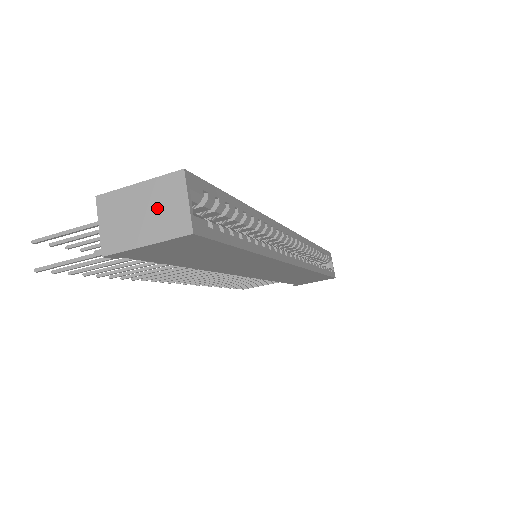
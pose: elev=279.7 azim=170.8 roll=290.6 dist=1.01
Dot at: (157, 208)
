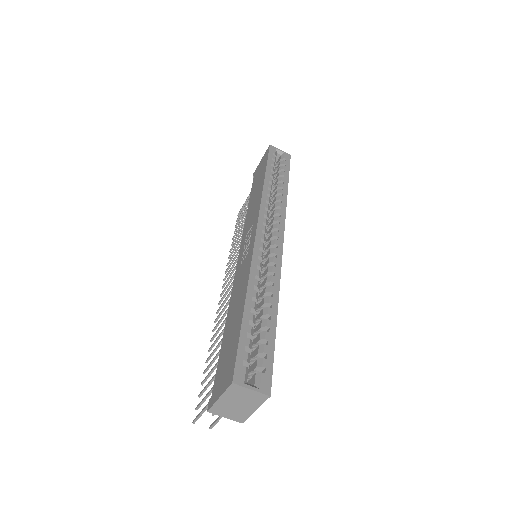
Dot at: (241, 399)
